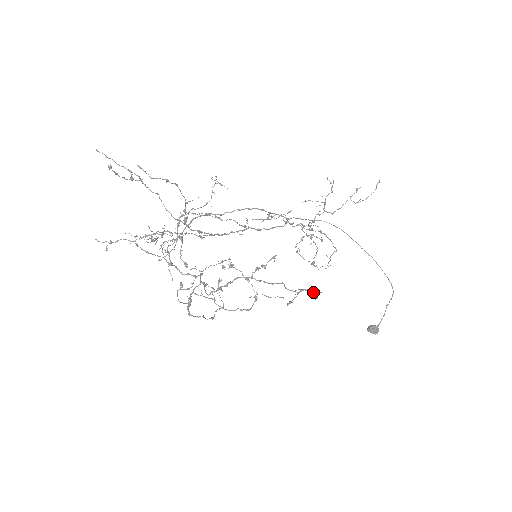
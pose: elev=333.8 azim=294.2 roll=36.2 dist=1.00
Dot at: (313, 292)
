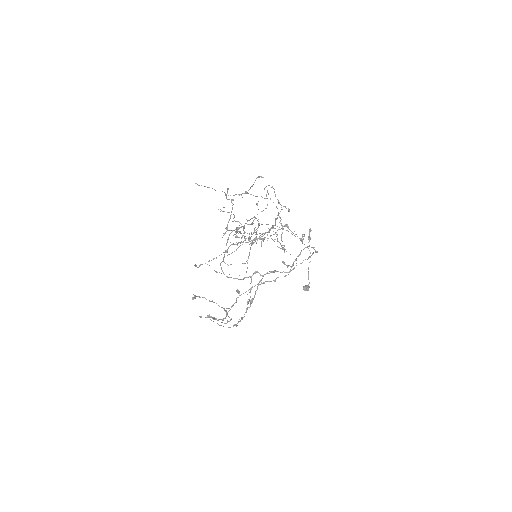
Dot at: (310, 256)
